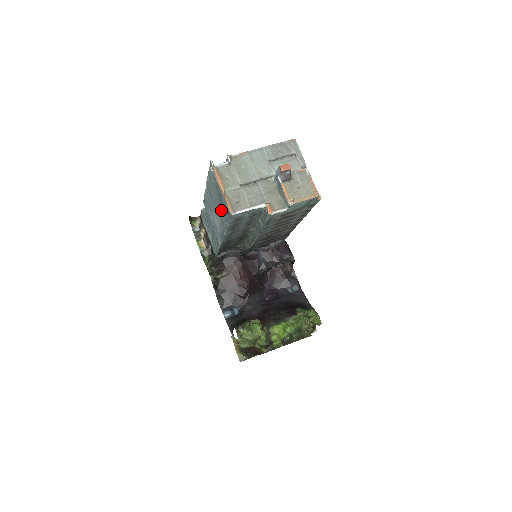
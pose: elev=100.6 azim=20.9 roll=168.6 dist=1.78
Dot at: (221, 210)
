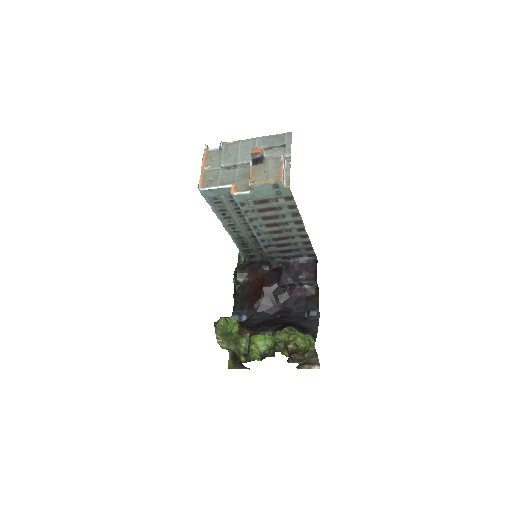
Dot at: occluded
